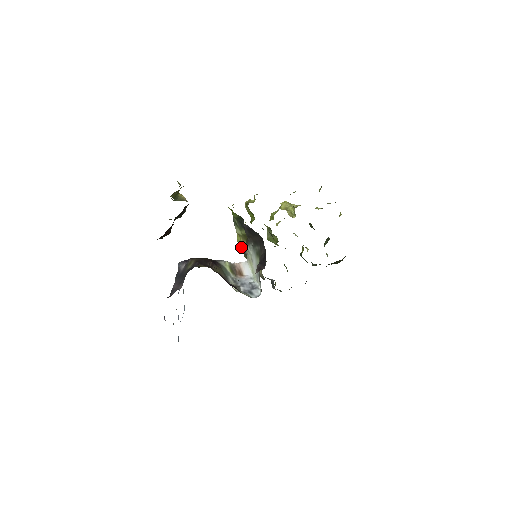
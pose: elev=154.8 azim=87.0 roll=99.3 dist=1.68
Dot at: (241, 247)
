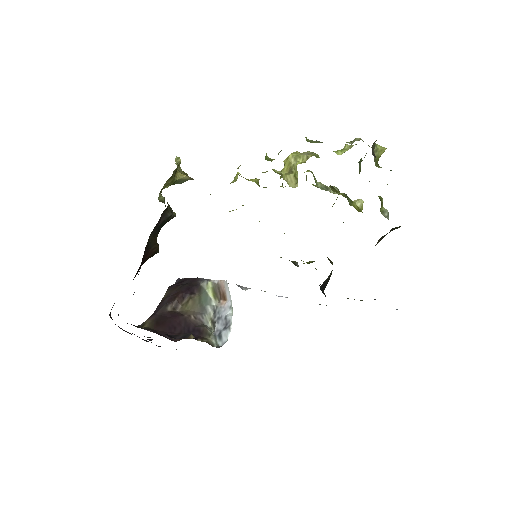
Dot at: occluded
